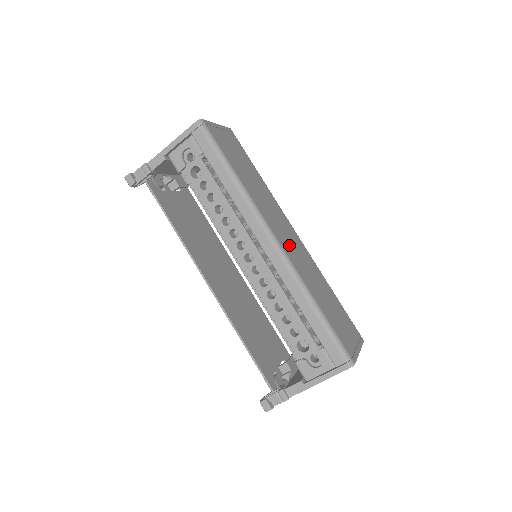
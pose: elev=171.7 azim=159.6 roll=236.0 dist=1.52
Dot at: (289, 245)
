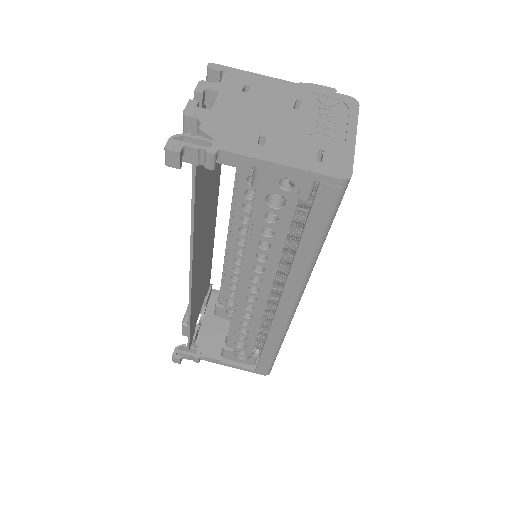
Dot at: occluded
